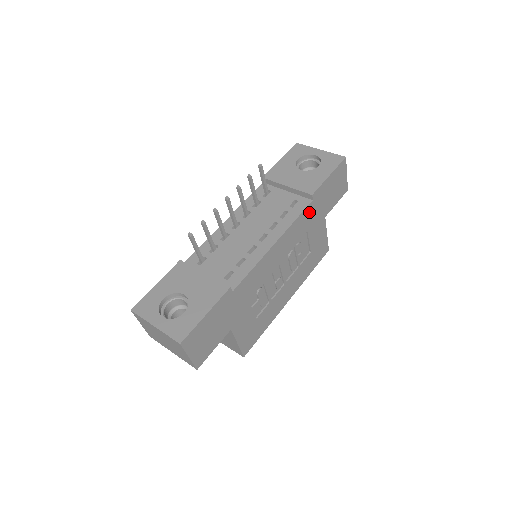
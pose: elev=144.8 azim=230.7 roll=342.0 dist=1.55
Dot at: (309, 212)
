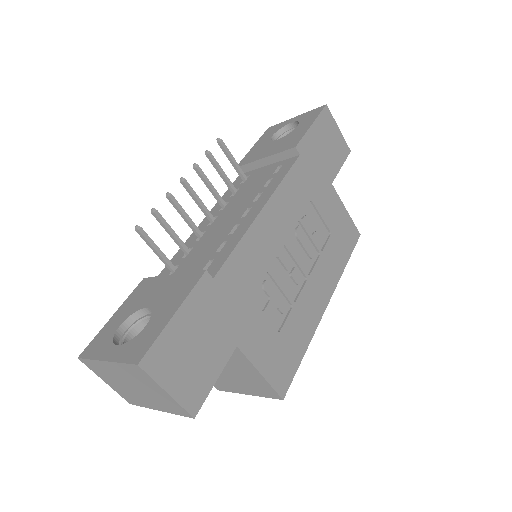
Dot at: (301, 172)
